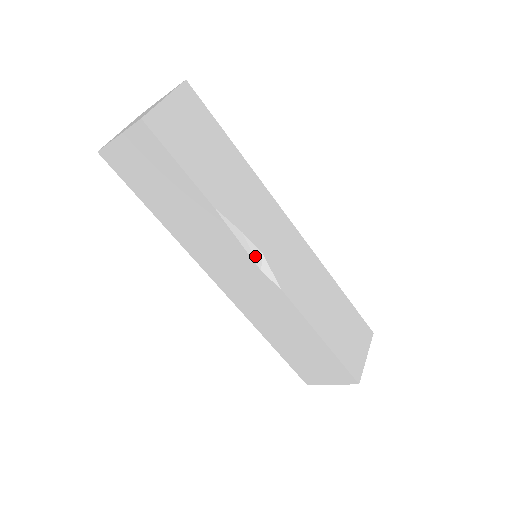
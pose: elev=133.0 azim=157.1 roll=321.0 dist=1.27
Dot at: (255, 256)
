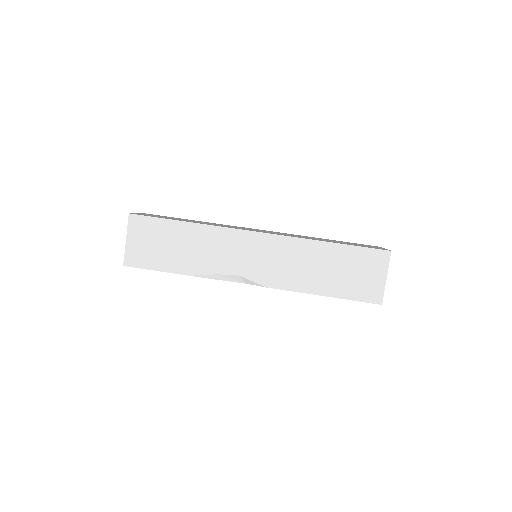
Dot at: (236, 279)
